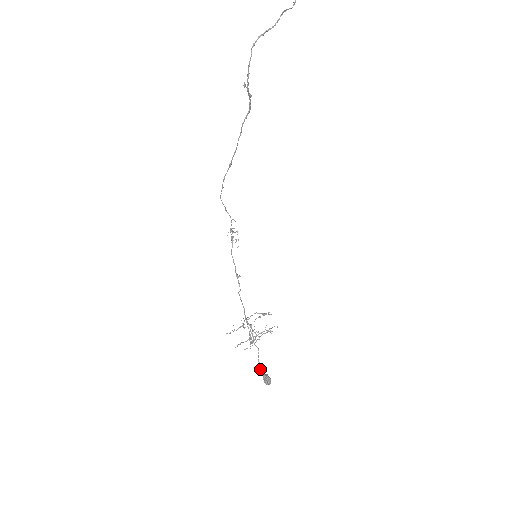
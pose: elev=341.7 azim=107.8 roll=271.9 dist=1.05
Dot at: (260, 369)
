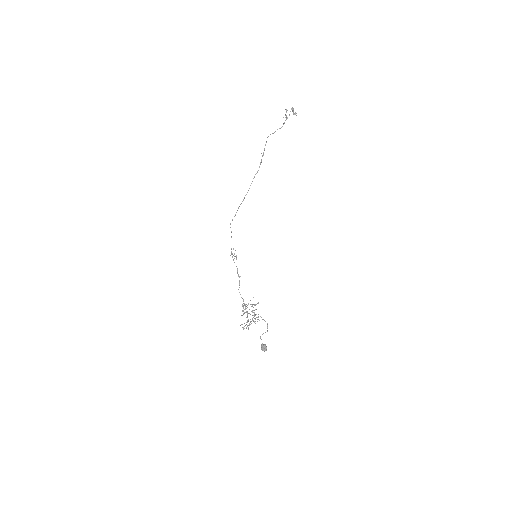
Dot at: (267, 327)
